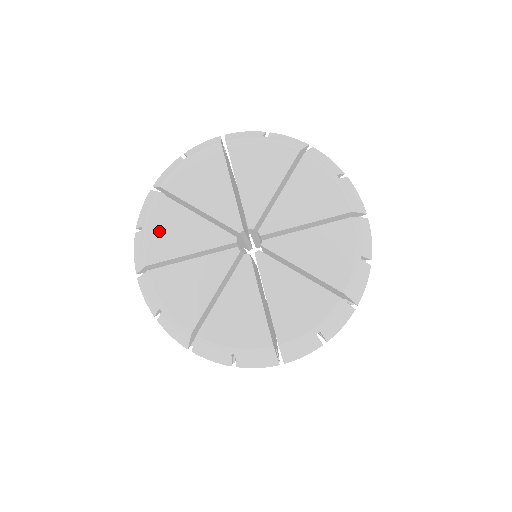
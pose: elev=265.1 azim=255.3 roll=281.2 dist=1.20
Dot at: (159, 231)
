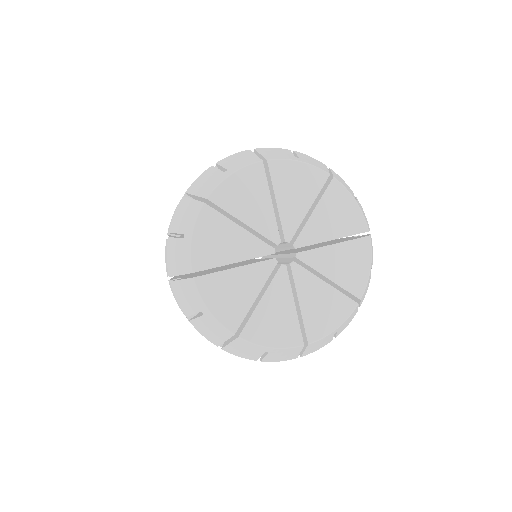
Dot at: (238, 186)
